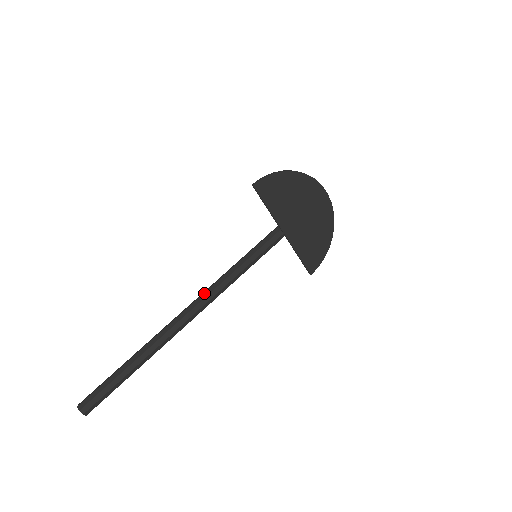
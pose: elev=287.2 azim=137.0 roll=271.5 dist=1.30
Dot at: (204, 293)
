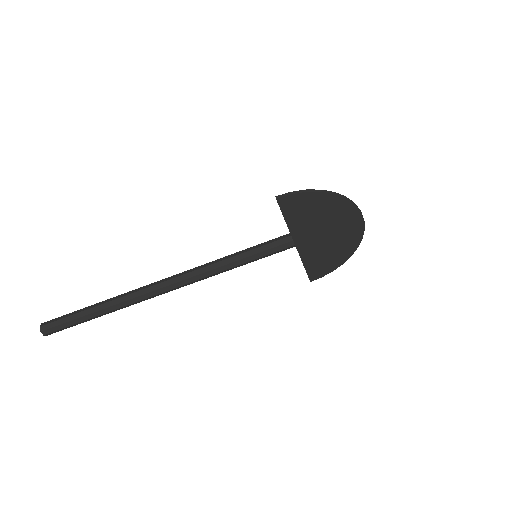
Dot at: (188, 273)
